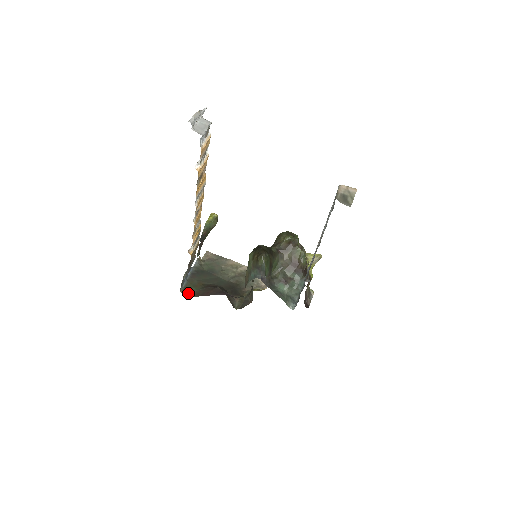
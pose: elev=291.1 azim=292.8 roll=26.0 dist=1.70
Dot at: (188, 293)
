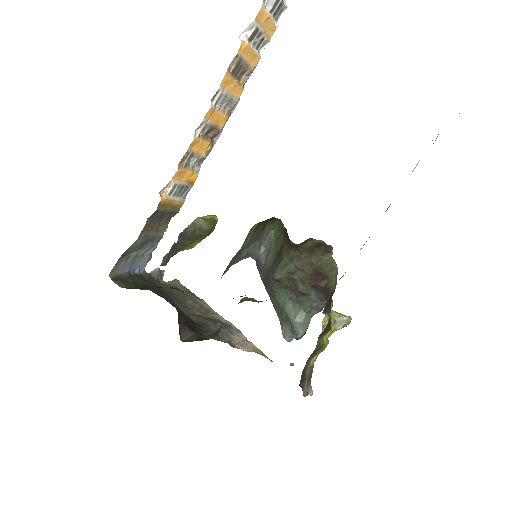
Dot at: (120, 283)
